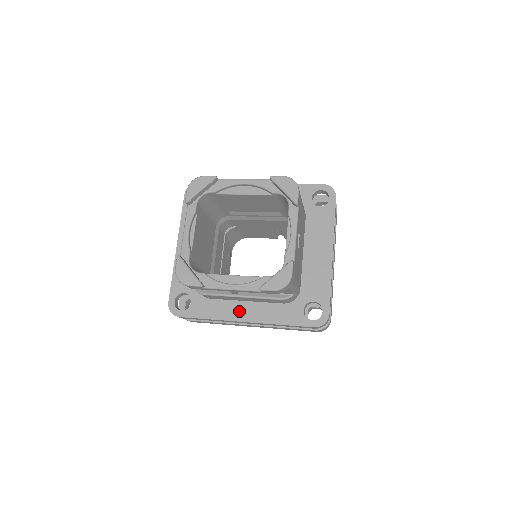
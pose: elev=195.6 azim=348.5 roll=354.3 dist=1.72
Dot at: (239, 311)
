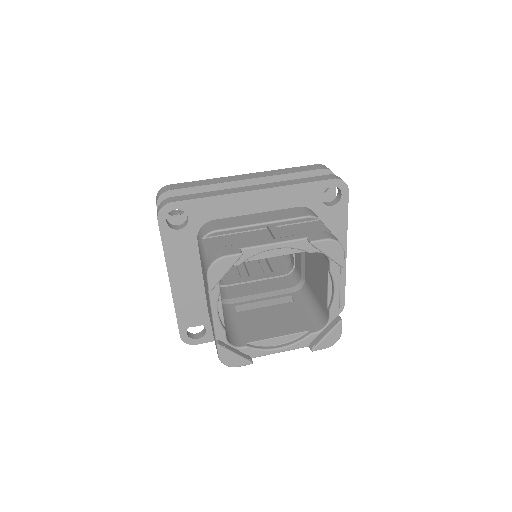
Dot at: occluded
